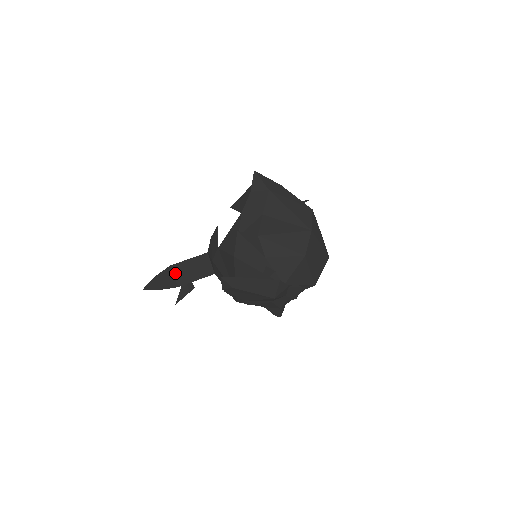
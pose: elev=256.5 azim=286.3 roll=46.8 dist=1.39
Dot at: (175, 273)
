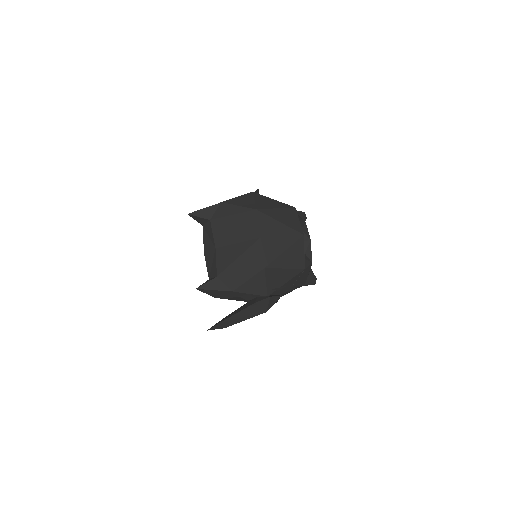
Dot at: occluded
